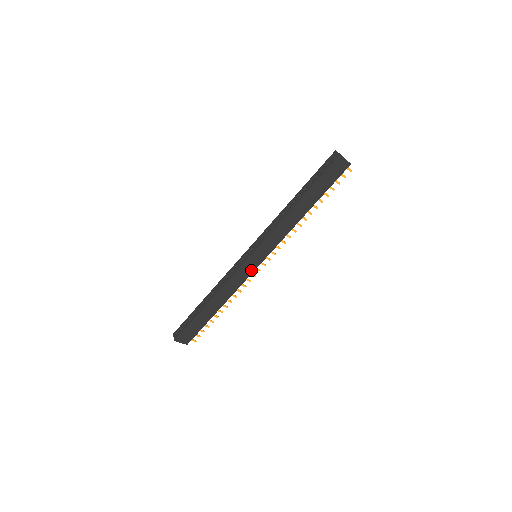
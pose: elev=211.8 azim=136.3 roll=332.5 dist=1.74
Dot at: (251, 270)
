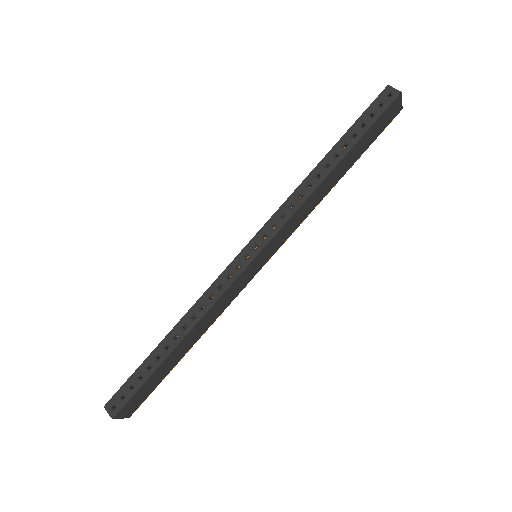
Dot at: (248, 280)
